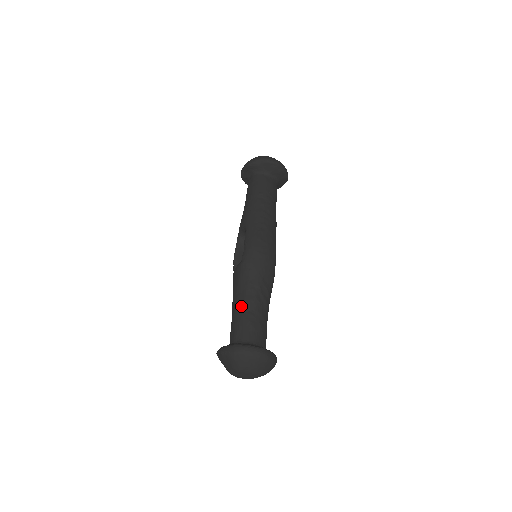
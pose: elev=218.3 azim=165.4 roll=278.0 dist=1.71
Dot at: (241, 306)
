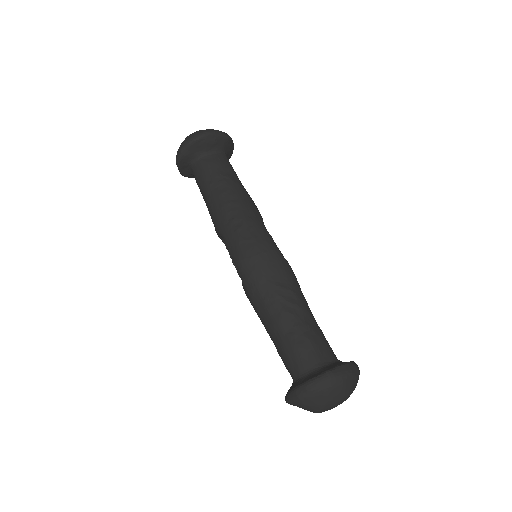
Dot at: (274, 332)
